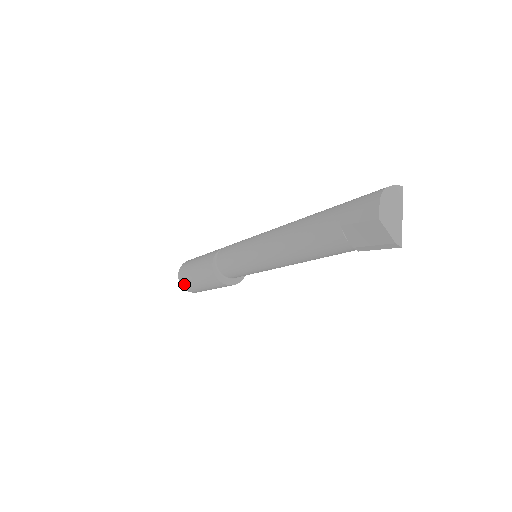
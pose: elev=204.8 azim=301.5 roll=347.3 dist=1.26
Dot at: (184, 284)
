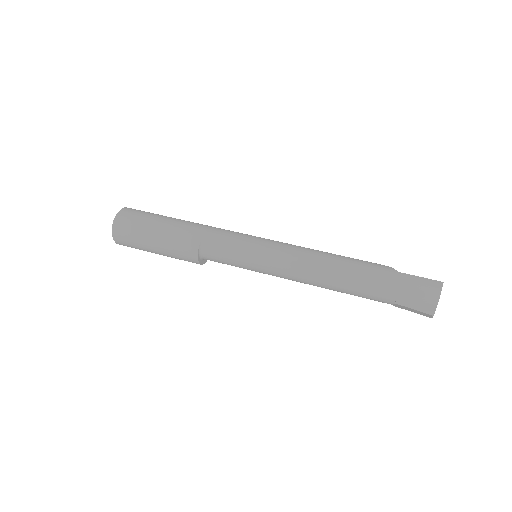
Dot at: occluded
